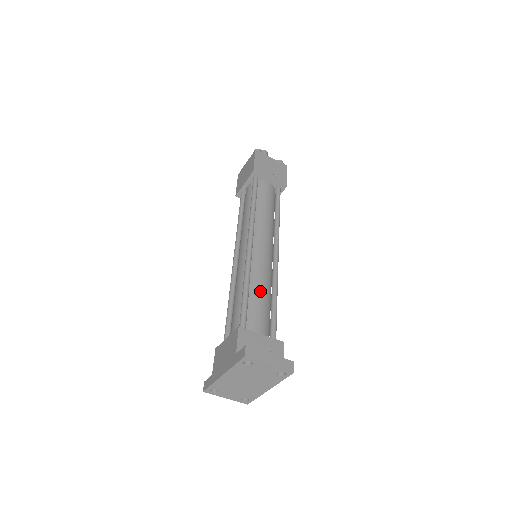
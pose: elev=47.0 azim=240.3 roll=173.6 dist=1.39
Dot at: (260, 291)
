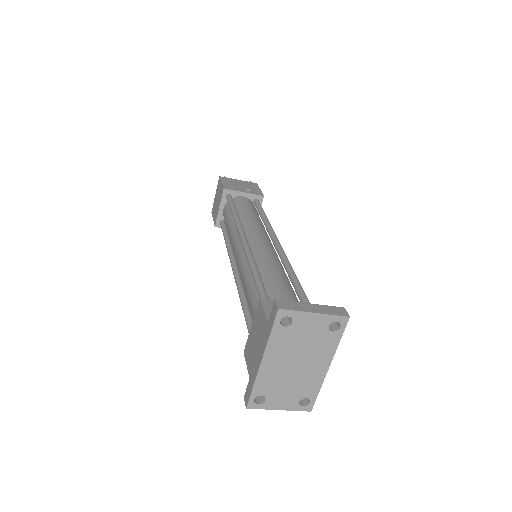
Dot at: (272, 271)
